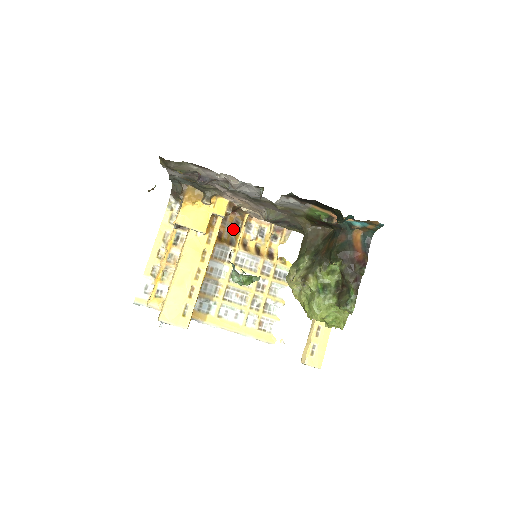
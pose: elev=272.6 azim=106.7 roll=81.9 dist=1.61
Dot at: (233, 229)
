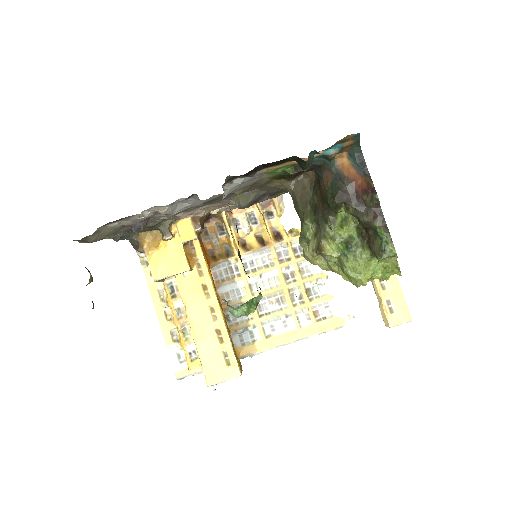
Dot at: (221, 238)
